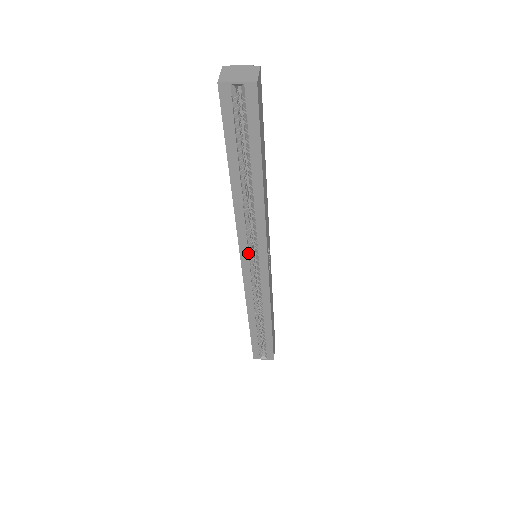
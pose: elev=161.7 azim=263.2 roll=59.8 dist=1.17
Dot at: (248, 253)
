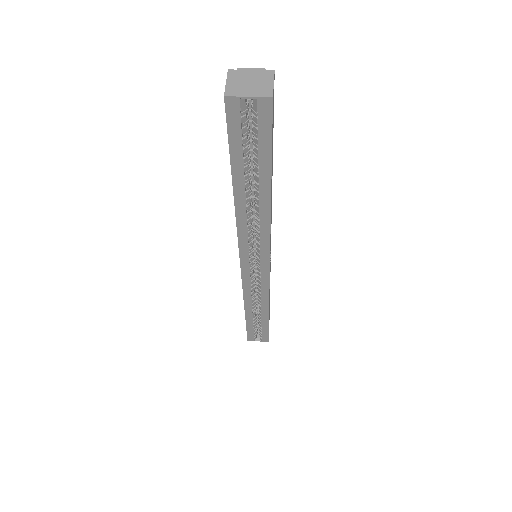
Dot at: (249, 257)
